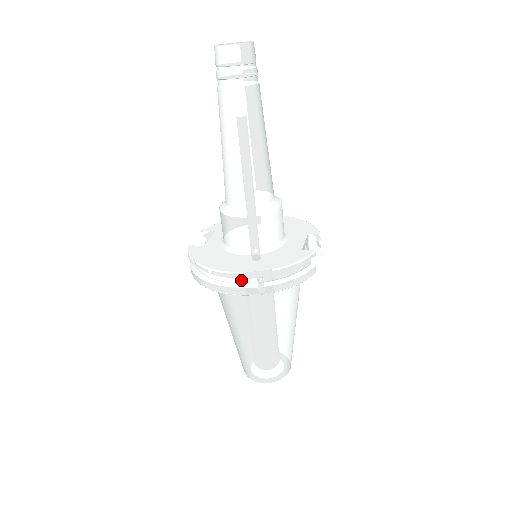
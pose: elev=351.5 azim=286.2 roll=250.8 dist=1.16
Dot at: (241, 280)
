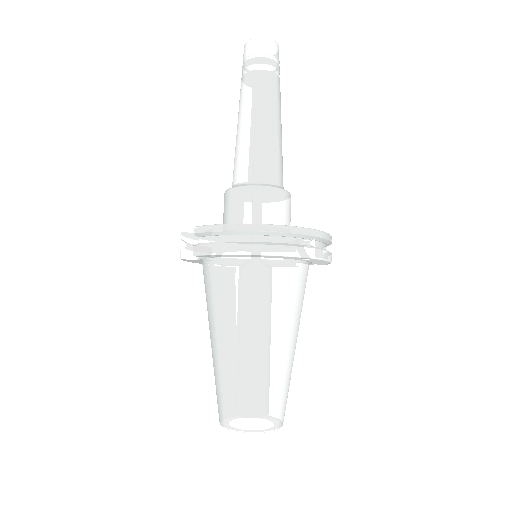
Dot at: (295, 240)
